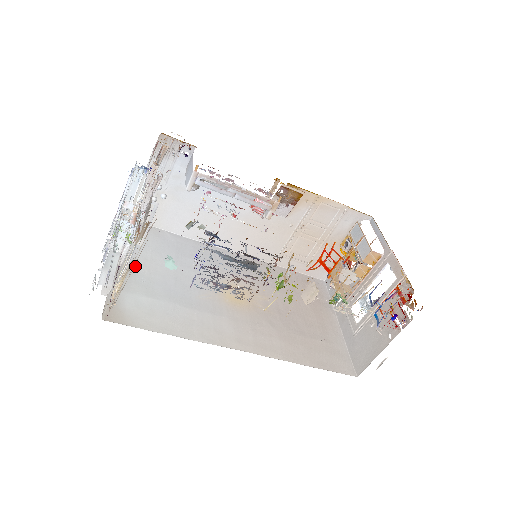
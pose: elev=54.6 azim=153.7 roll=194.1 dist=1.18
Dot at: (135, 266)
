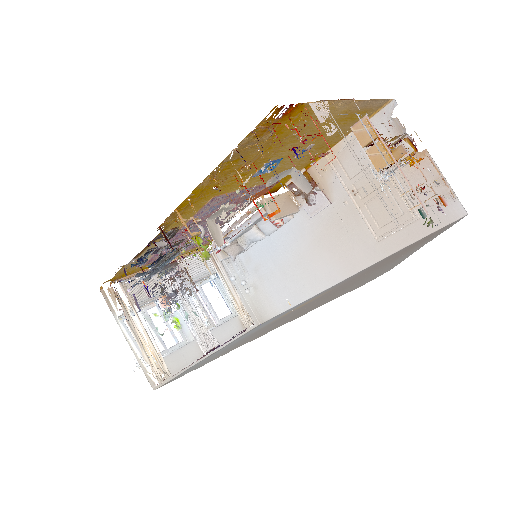
Dot at: occluded
